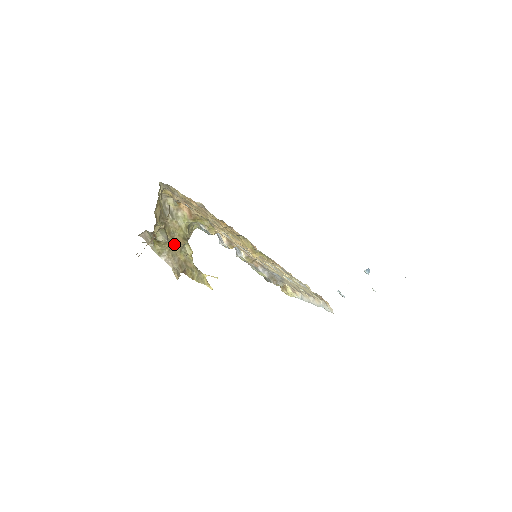
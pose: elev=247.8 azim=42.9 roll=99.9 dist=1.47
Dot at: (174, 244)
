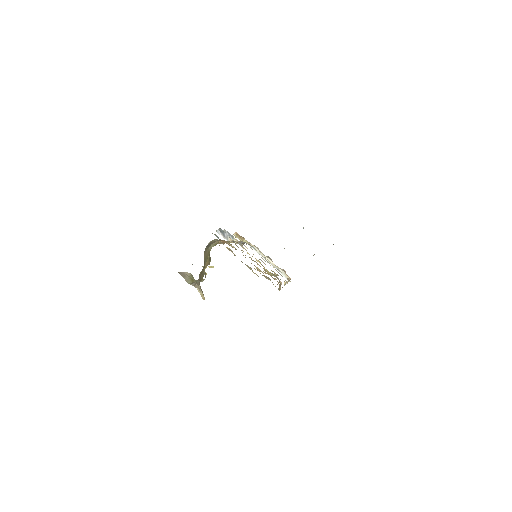
Dot at: (203, 270)
